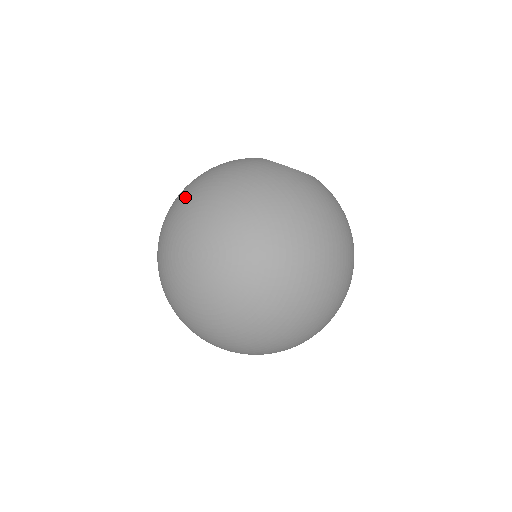
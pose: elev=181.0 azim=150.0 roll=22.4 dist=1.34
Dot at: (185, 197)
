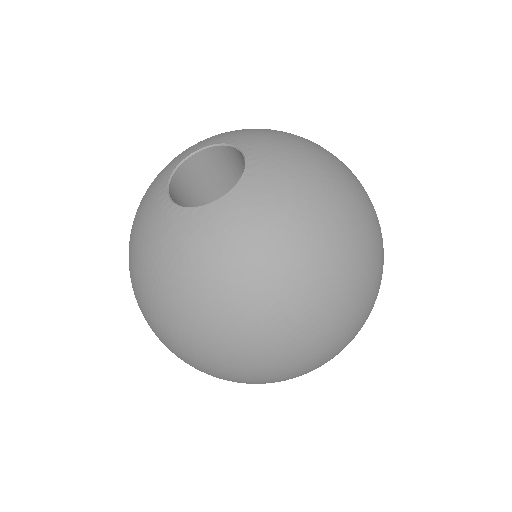
Dot at: (227, 342)
